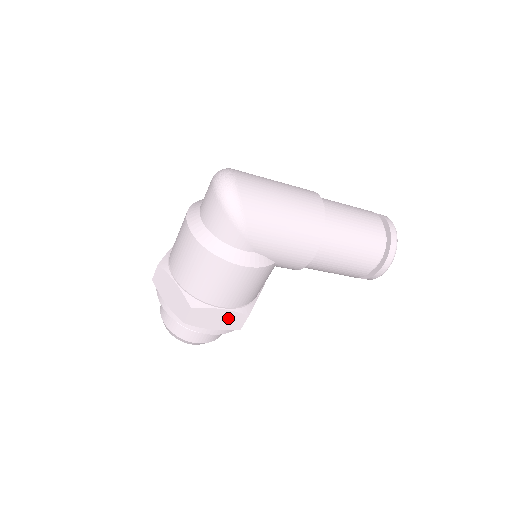
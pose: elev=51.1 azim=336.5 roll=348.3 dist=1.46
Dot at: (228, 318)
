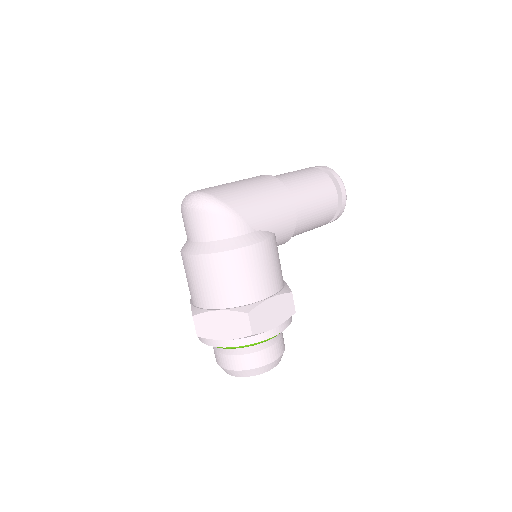
Dot at: (280, 306)
